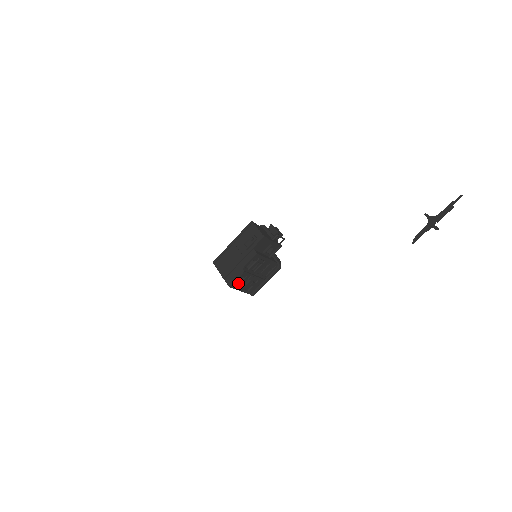
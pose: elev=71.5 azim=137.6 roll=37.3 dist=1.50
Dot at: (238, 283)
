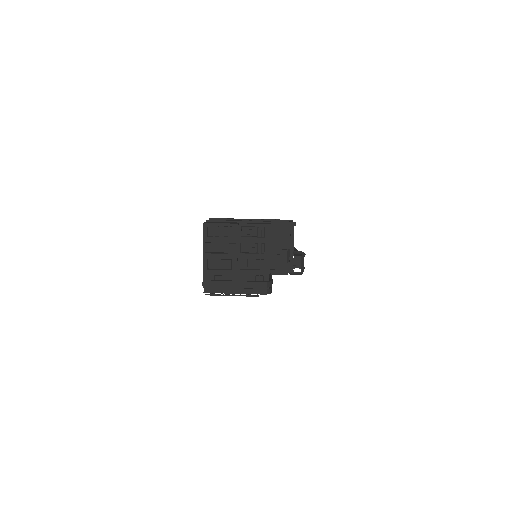
Dot at: (215, 235)
